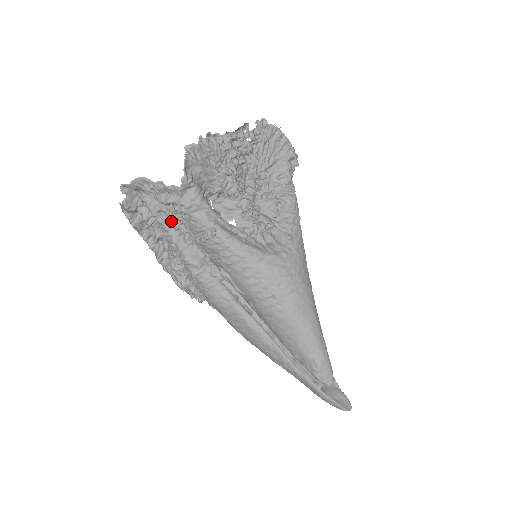
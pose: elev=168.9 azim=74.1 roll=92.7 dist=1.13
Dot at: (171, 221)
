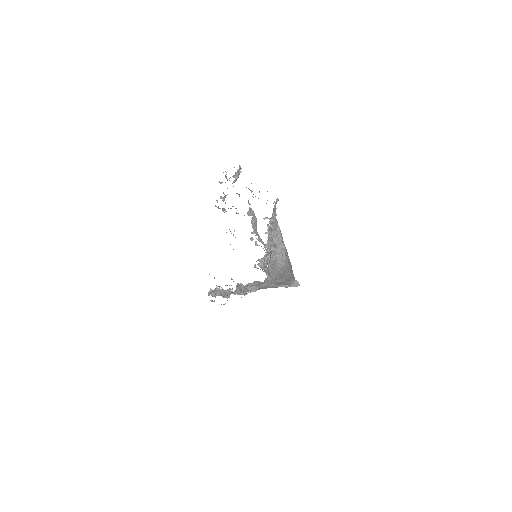
Dot at: occluded
